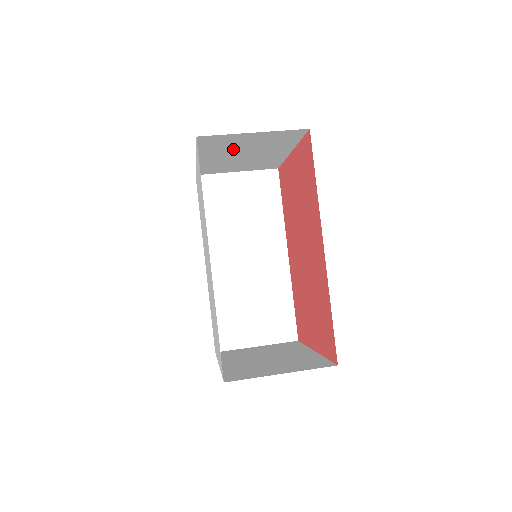
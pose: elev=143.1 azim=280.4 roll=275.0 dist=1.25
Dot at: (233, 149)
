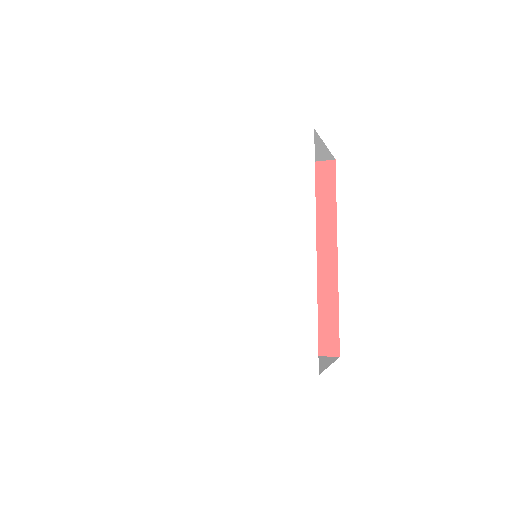
Dot at: occluded
